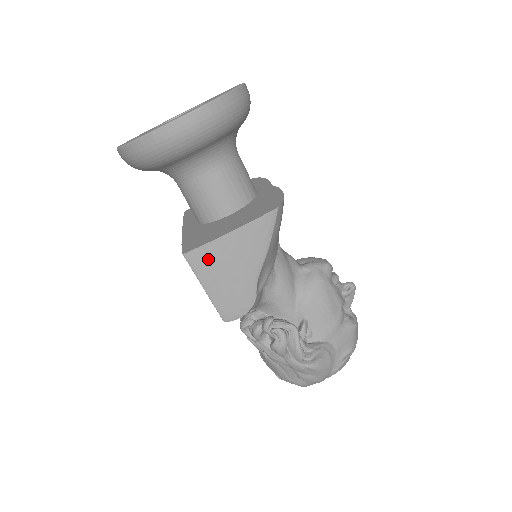
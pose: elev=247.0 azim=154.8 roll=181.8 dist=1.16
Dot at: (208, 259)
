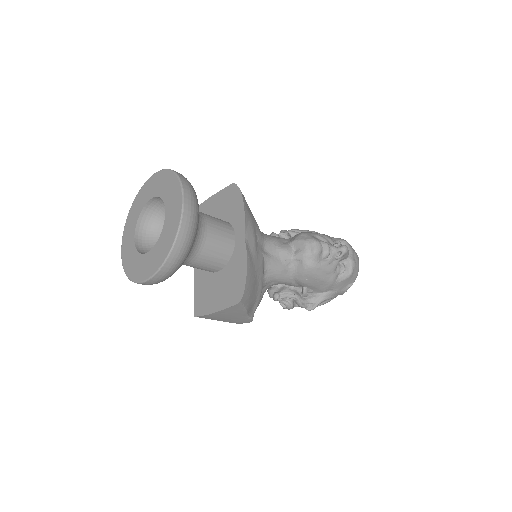
Dot at: (210, 317)
